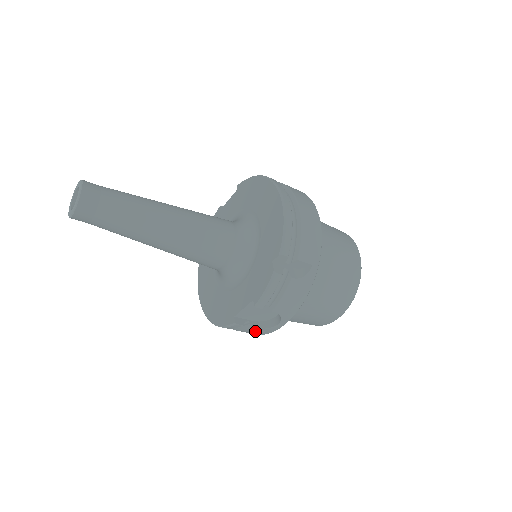
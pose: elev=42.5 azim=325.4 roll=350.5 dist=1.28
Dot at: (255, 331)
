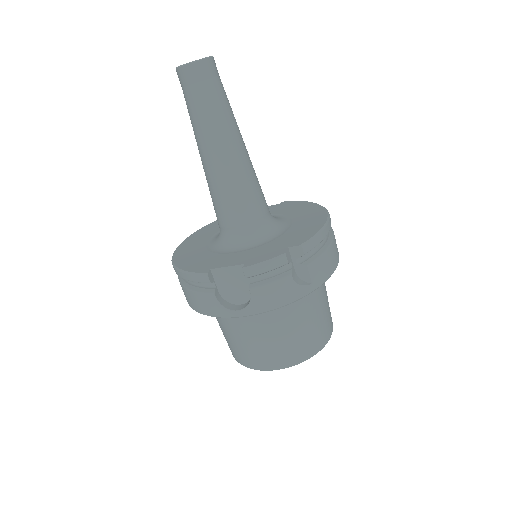
Dot at: (210, 302)
